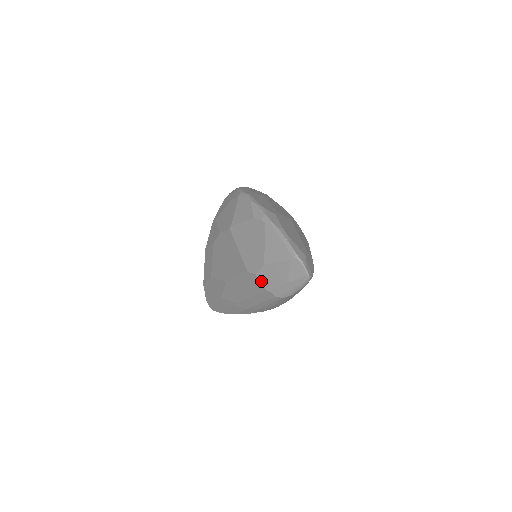
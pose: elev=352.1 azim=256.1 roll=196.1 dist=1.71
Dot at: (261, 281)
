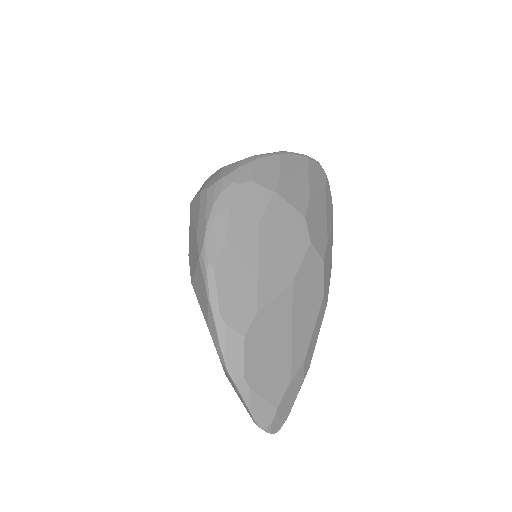
Dot at: occluded
